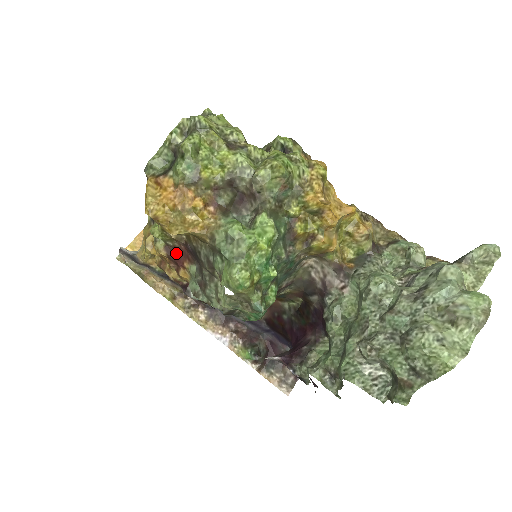
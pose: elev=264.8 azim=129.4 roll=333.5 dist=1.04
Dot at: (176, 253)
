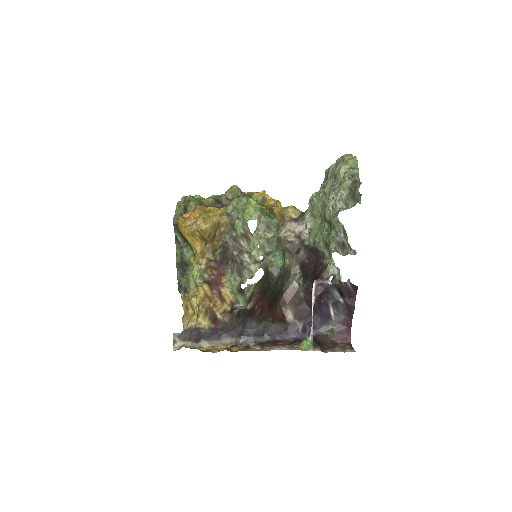
Dot at: (213, 281)
